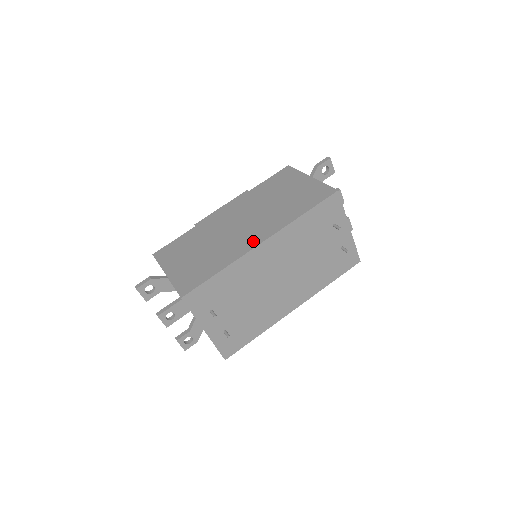
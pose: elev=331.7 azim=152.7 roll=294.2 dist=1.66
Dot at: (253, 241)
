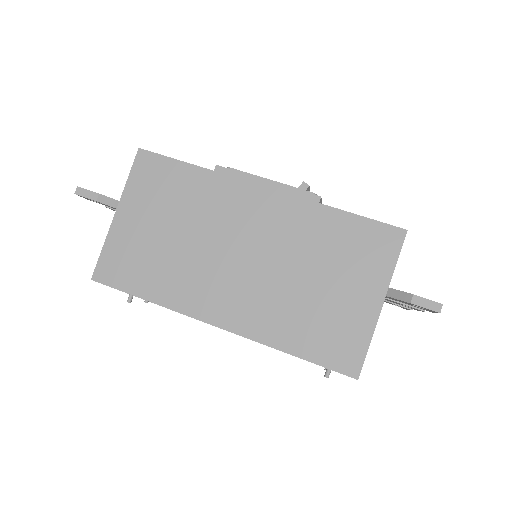
Dot at: (213, 310)
